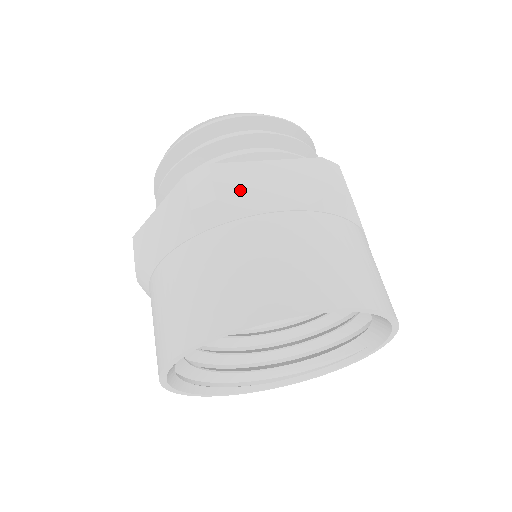
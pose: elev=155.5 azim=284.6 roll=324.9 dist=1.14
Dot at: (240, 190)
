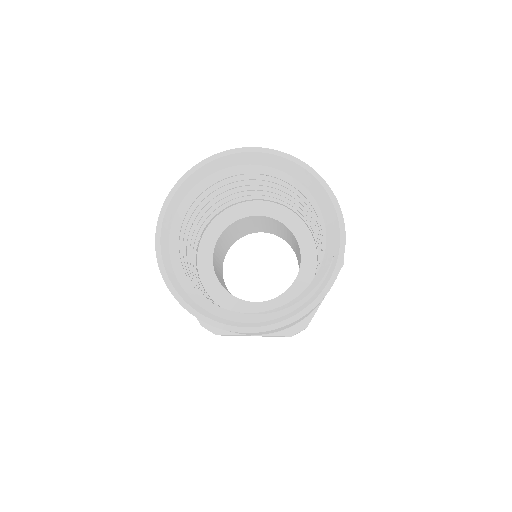
Dot at: occluded
